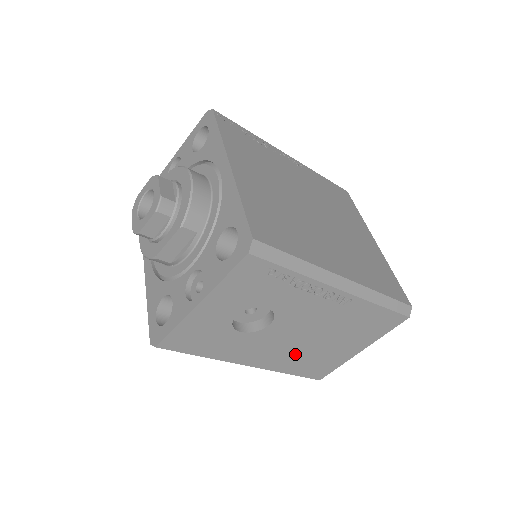
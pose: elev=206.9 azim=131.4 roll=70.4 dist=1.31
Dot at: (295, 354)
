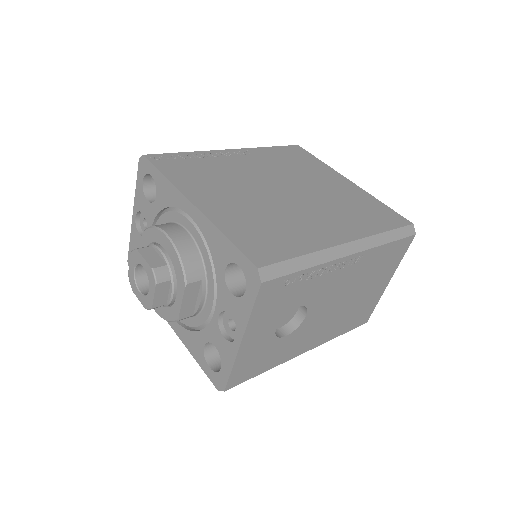
Dot at: (337, 320)
